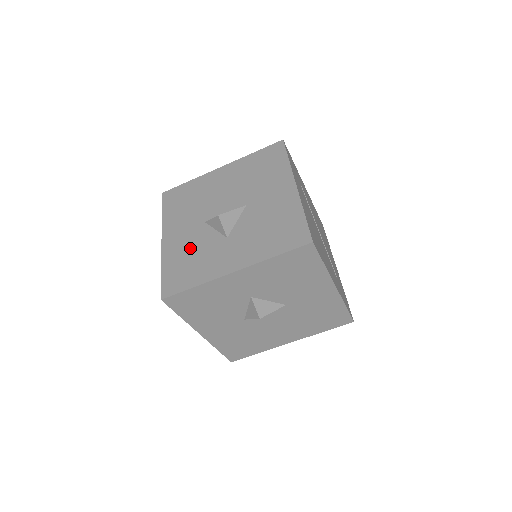
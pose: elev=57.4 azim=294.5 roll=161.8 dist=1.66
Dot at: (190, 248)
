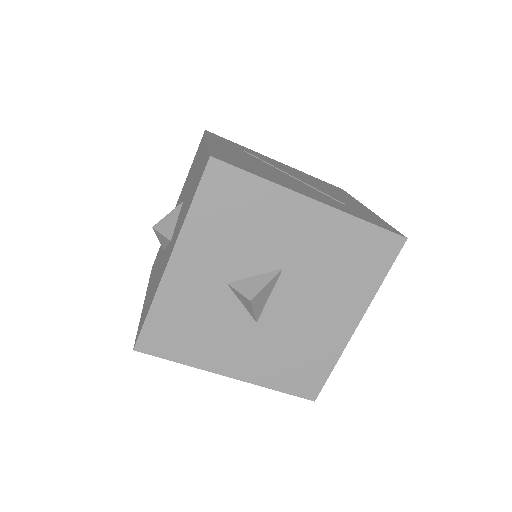
Dot at: (153, 283)
